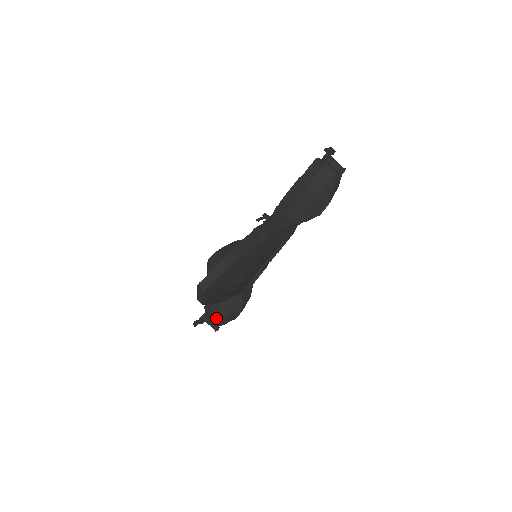
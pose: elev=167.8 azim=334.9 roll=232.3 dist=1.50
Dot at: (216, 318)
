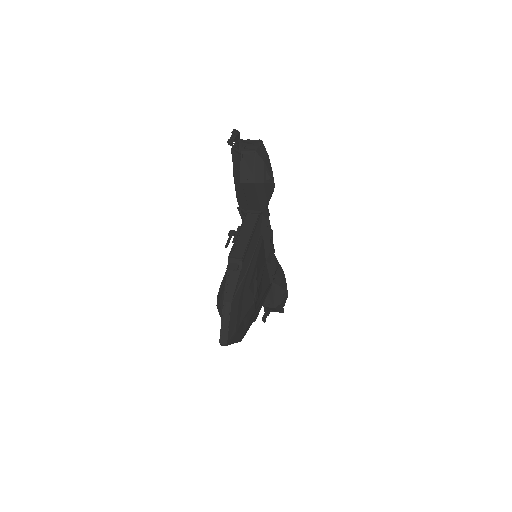
Dot at: (273, 309)
